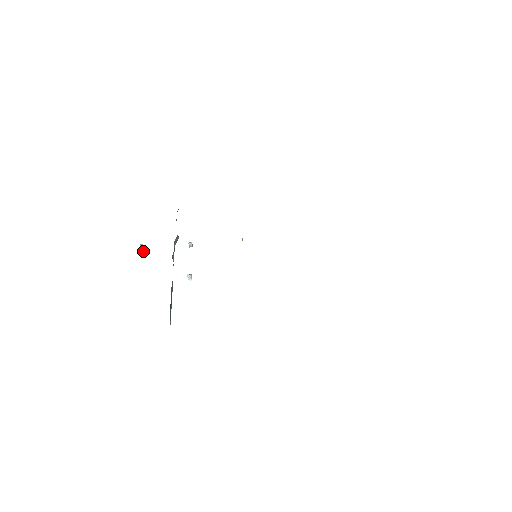
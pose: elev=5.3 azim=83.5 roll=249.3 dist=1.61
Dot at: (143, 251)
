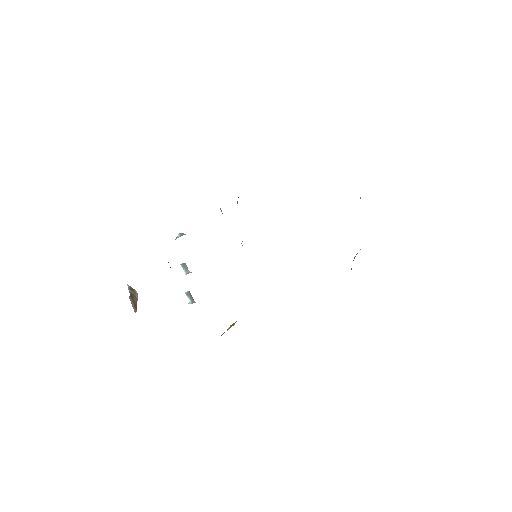
Dot at: (130, 289)
